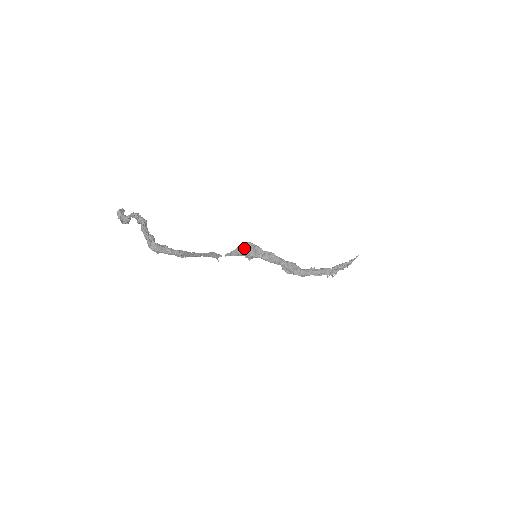
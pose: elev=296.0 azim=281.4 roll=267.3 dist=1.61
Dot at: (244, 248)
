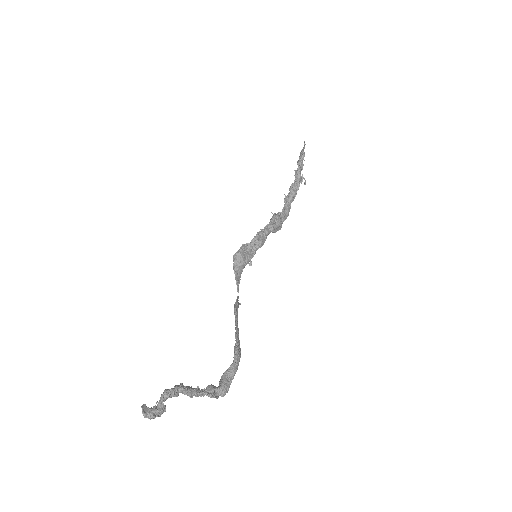
Dot at: (240, 264)
